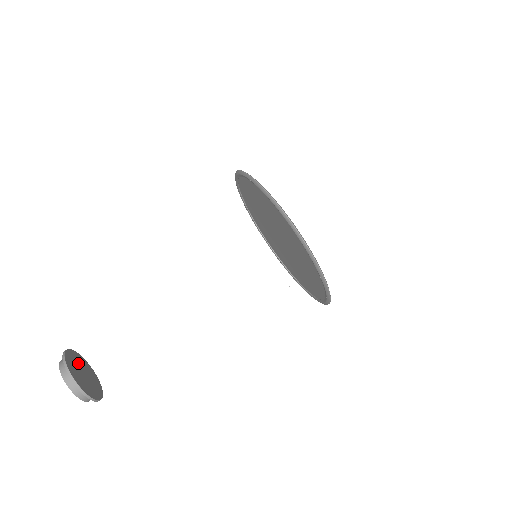
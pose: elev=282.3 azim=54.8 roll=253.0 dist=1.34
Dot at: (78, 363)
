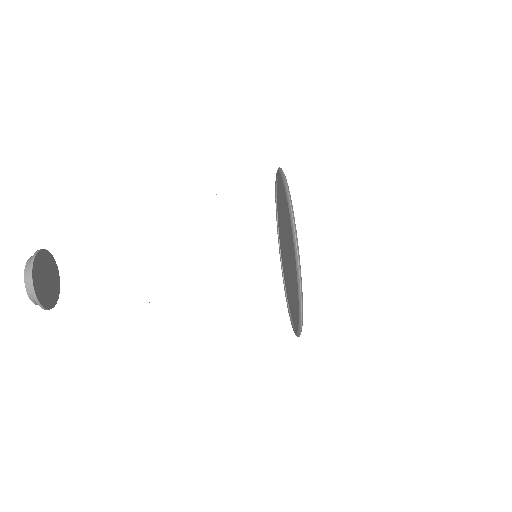
Dot at: (46, 266)
